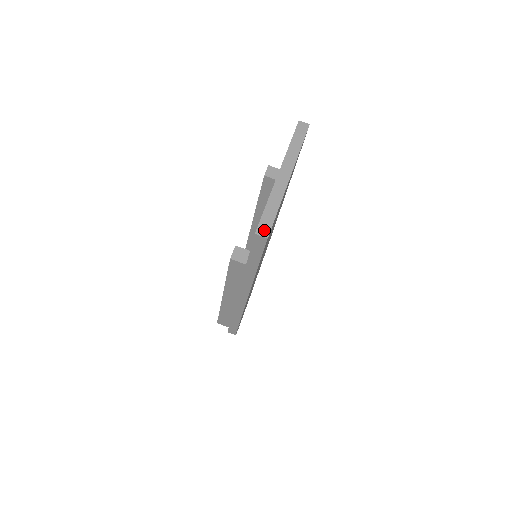
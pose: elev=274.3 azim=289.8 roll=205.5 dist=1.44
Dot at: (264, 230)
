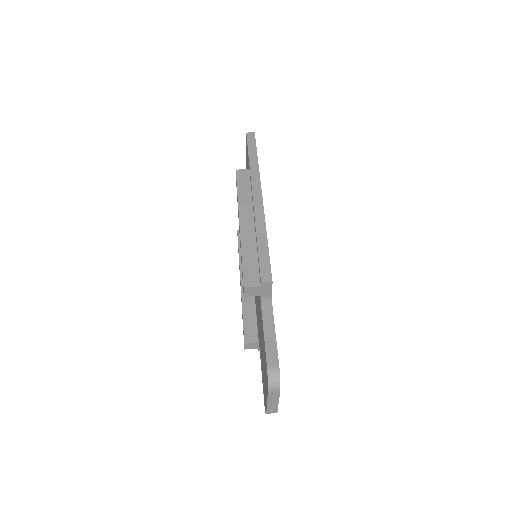
Dot at: occluded
